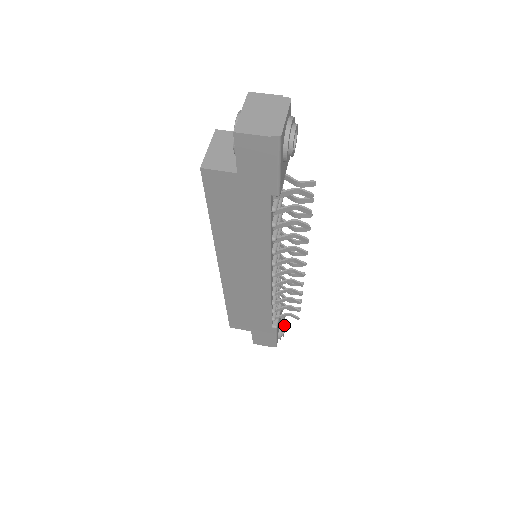
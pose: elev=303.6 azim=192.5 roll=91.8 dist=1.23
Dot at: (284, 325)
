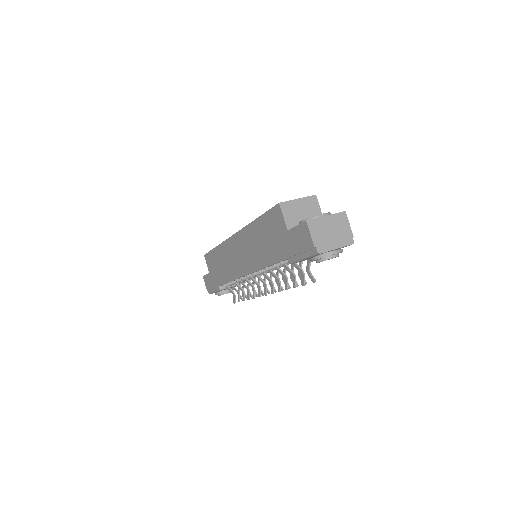
Dot at: occluded
